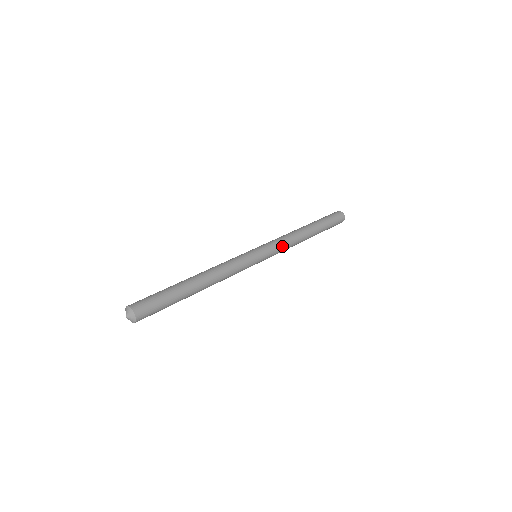
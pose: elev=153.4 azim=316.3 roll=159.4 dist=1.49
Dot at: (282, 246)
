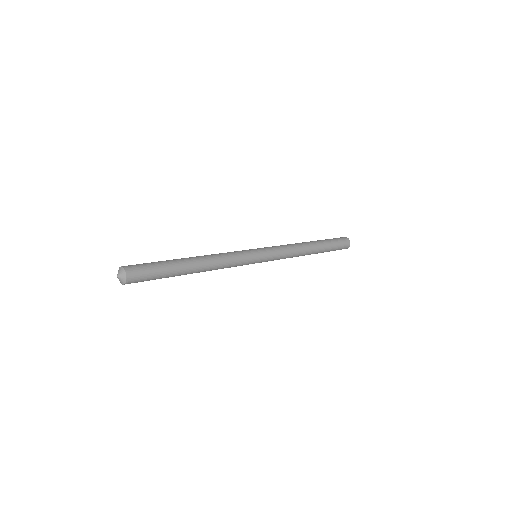
Dot at: (281, 248)
